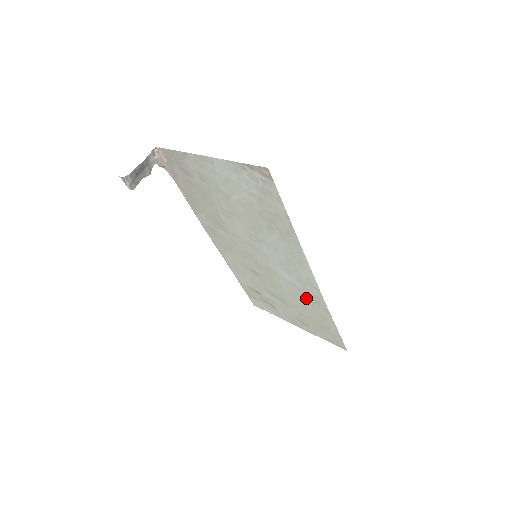
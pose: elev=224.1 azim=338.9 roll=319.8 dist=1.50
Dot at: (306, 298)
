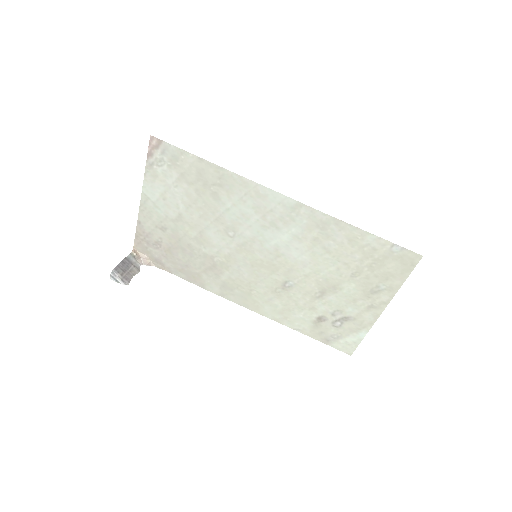
Dot at: (318, 238)
